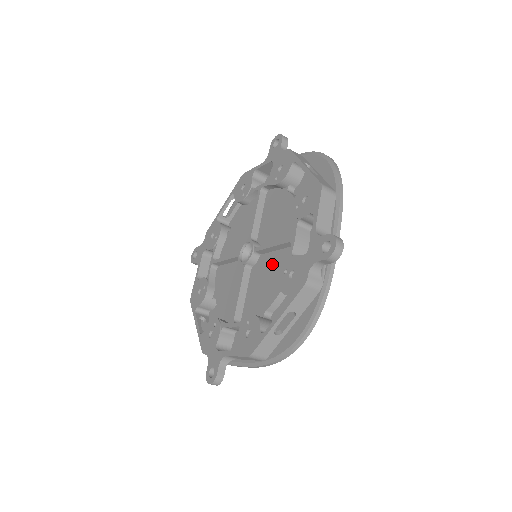
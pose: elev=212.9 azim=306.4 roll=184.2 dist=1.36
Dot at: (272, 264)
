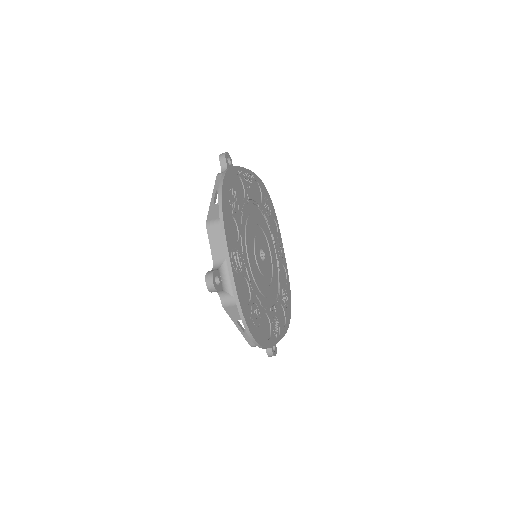
Dot at: occluded
